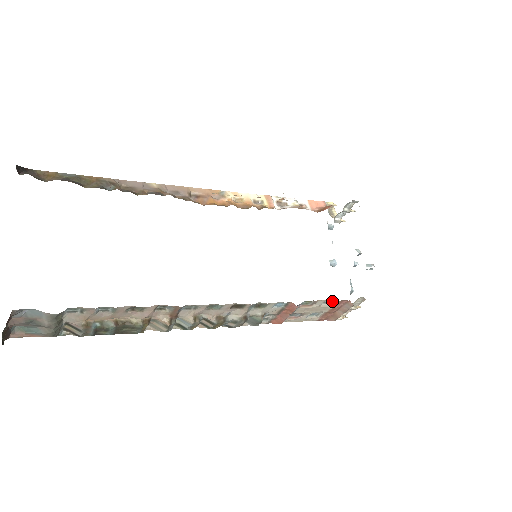
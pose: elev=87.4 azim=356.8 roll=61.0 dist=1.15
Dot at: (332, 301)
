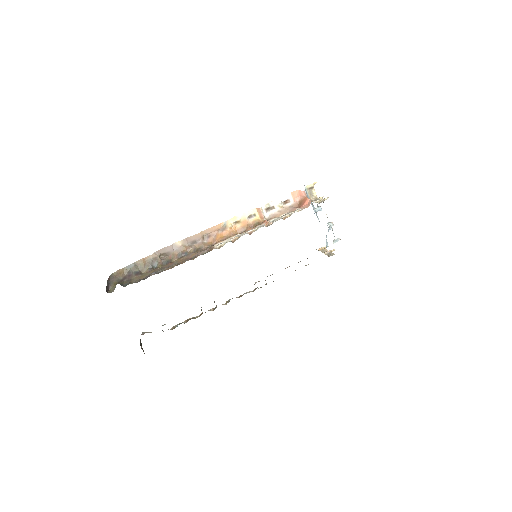
Dot at: occluded
